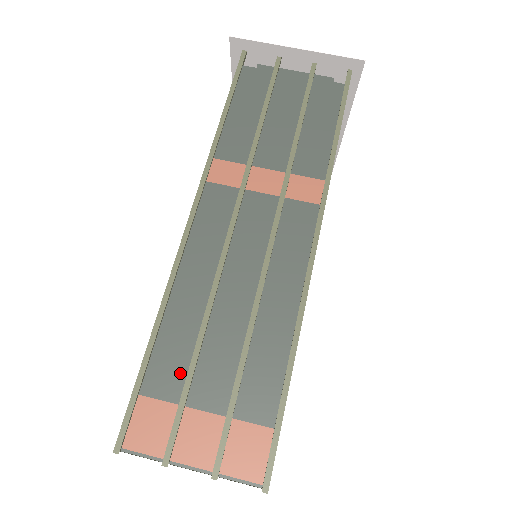
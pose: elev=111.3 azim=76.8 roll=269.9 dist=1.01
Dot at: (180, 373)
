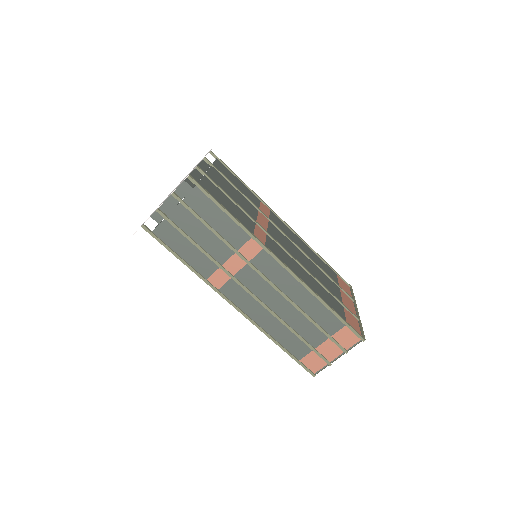
Dot at: (301, 344)
